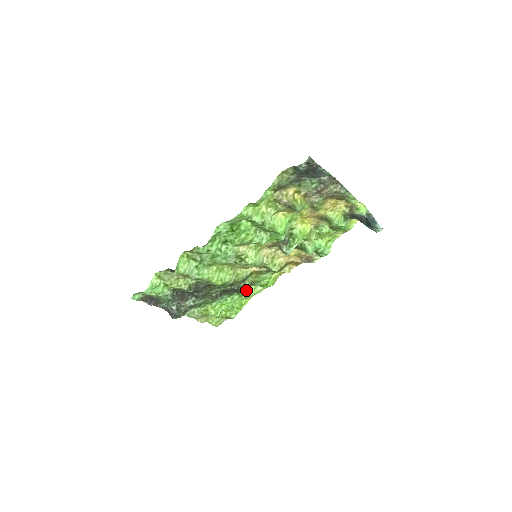
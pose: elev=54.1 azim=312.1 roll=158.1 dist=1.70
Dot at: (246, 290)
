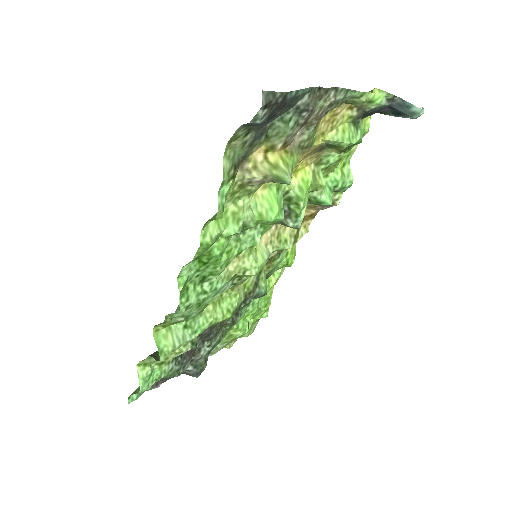
Dot at: (266, 290)
